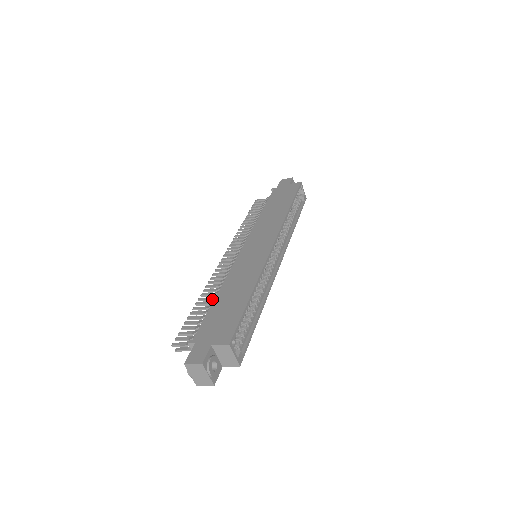
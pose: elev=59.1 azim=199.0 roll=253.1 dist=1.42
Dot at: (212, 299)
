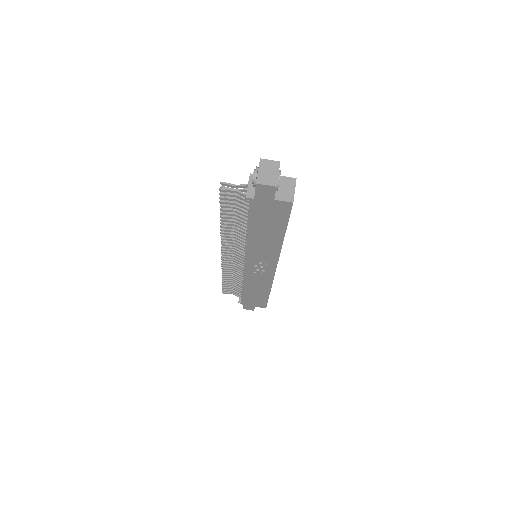
Dot at: occluded
